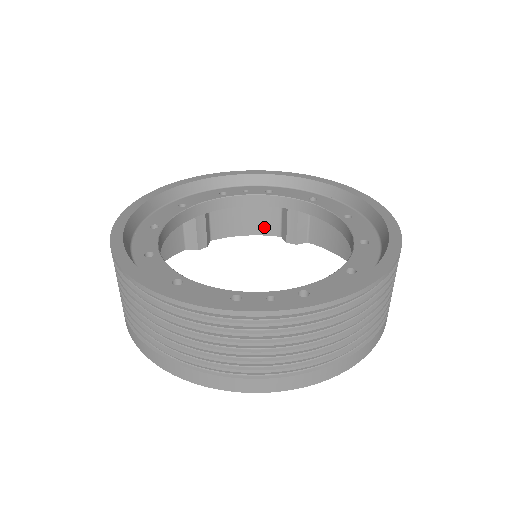
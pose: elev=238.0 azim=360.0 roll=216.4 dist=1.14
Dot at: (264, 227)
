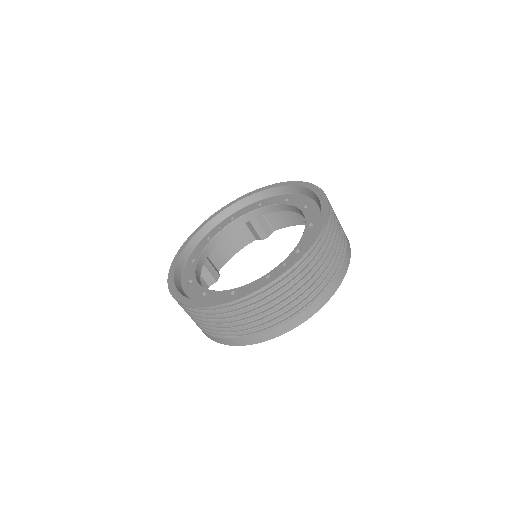
Dot at: (242, 241)
